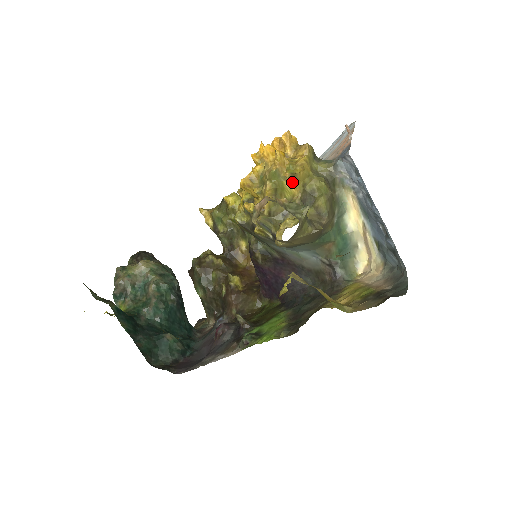
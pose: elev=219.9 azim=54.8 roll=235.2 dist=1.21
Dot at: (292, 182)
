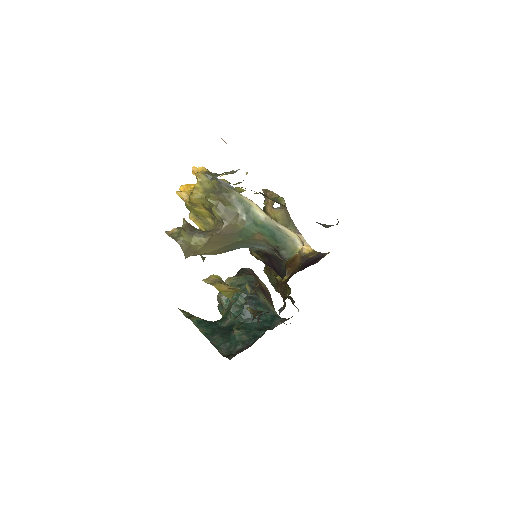
Dot at: (197, 207)
